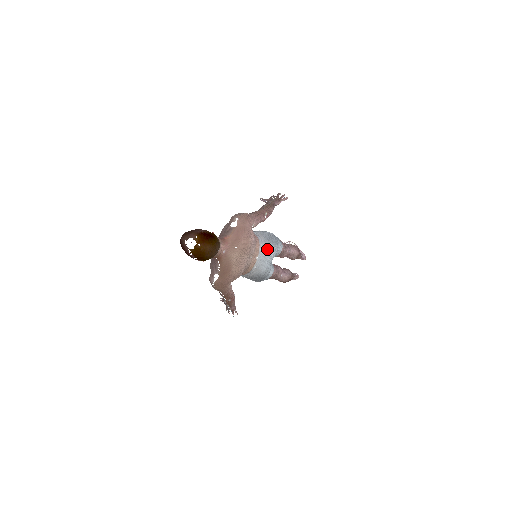
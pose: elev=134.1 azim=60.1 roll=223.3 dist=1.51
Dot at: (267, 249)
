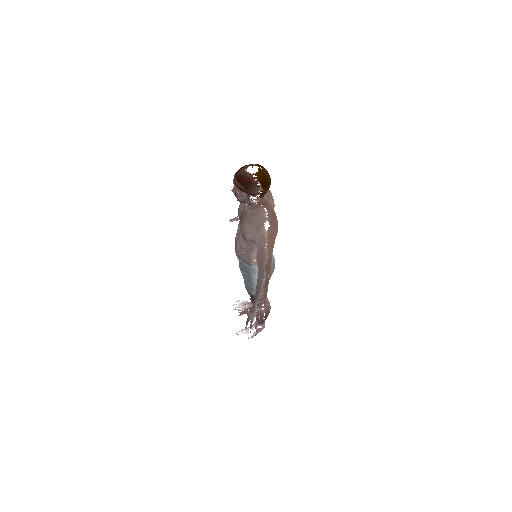
Dot at: occluded
